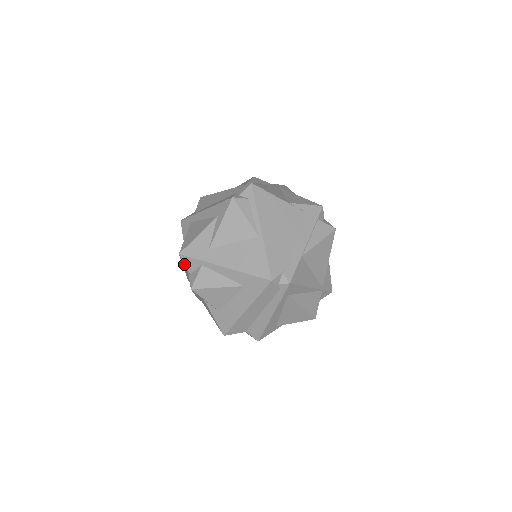
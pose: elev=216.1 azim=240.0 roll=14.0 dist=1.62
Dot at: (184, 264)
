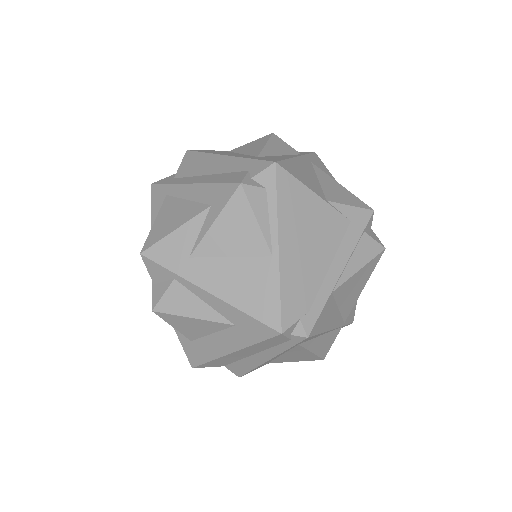
Dot at: occluded
